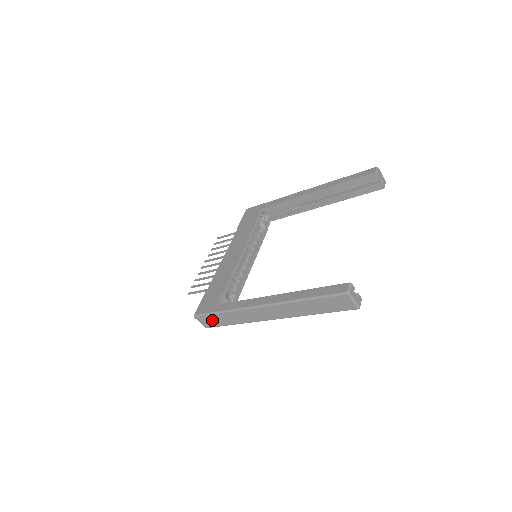
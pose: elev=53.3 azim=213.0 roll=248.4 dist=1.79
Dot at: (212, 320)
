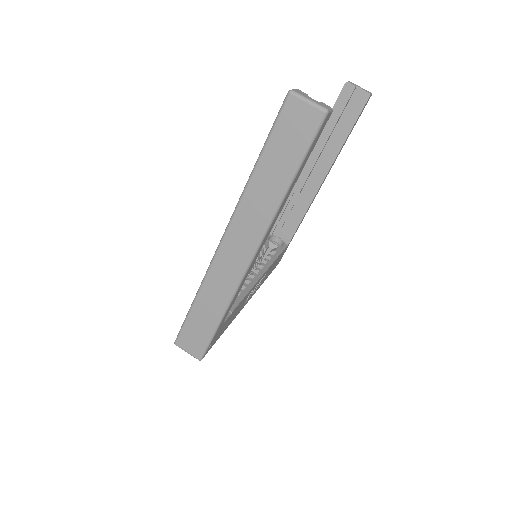
Dot at: (195, 332)
